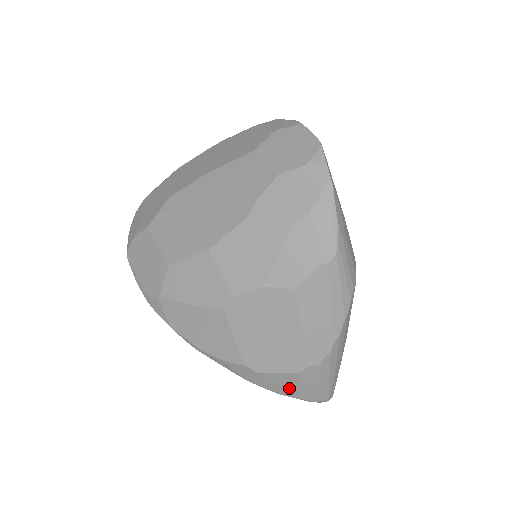
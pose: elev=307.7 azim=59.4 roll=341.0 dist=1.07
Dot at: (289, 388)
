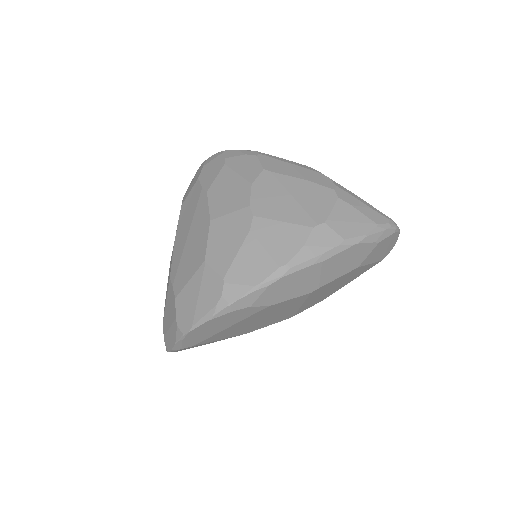
Dot at: (357, 220)
